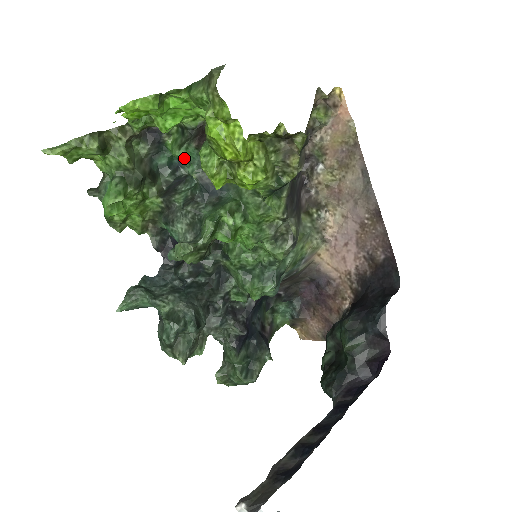
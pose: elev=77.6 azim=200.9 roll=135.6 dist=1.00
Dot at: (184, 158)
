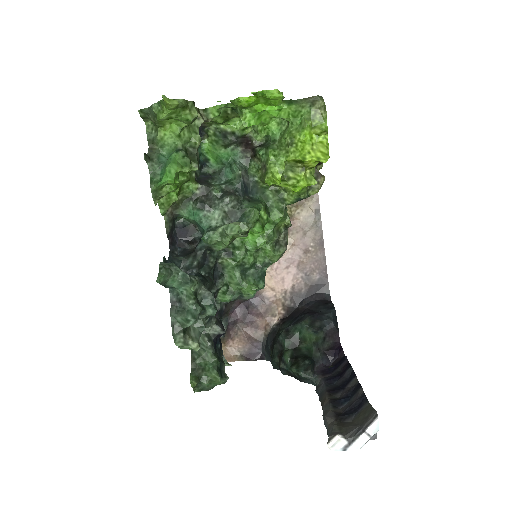
Dot at: (226, 157)
